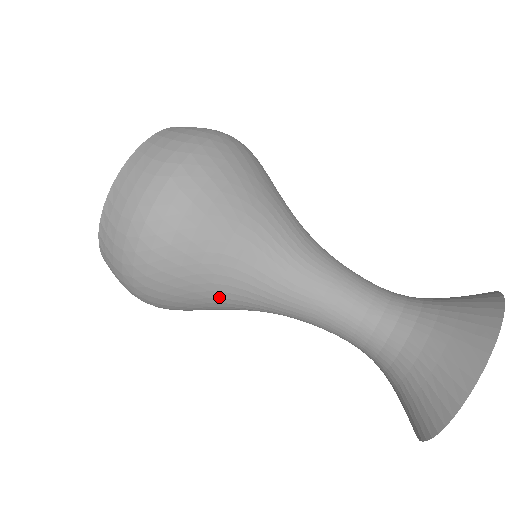
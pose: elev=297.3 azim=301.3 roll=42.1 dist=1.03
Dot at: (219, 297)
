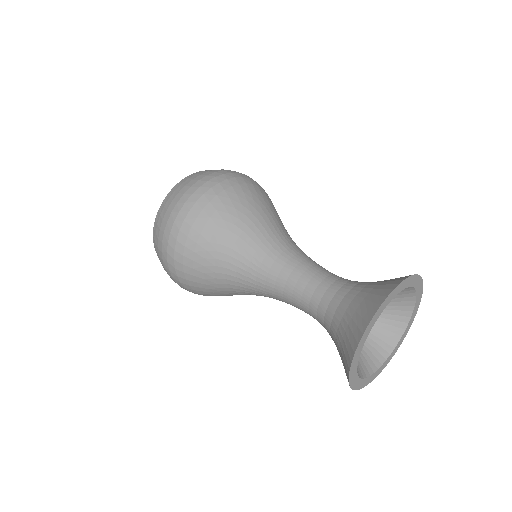
Dot at: (224, 287)
